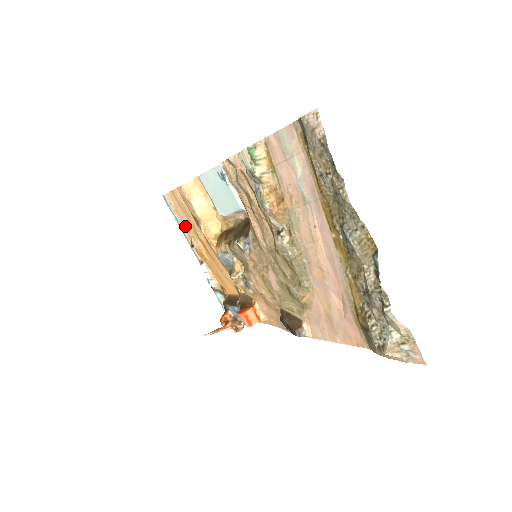
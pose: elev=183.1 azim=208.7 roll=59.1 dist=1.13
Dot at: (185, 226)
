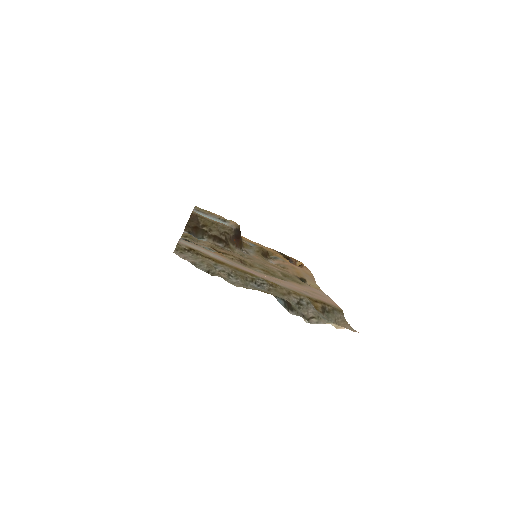
Dot at: occluded
